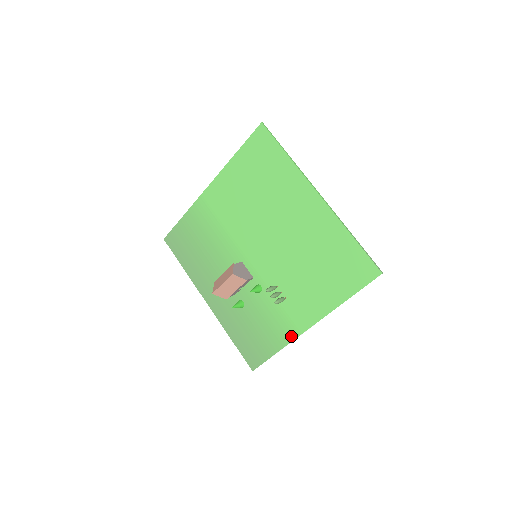
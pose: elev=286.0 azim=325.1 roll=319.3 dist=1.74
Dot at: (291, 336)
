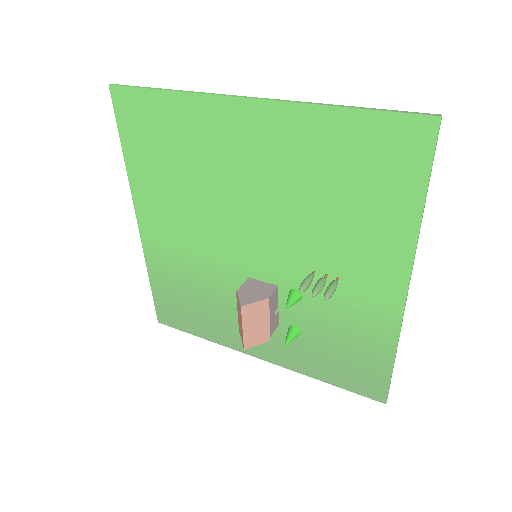
Dot at: (392, 323)
